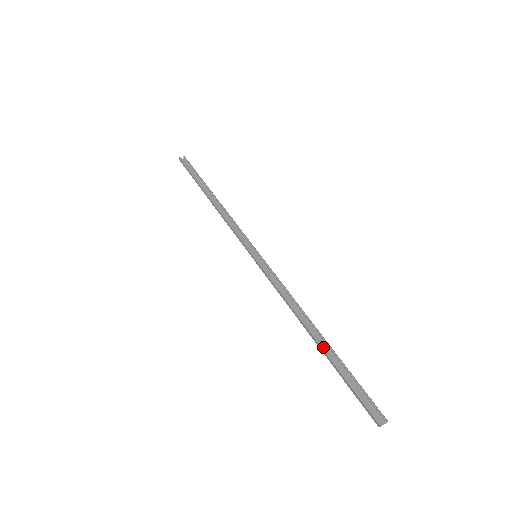
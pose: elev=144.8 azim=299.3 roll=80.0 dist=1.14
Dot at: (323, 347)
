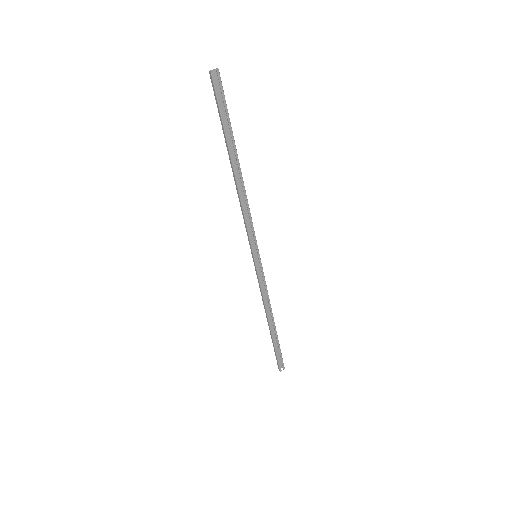
Dot at: (272, 334)
